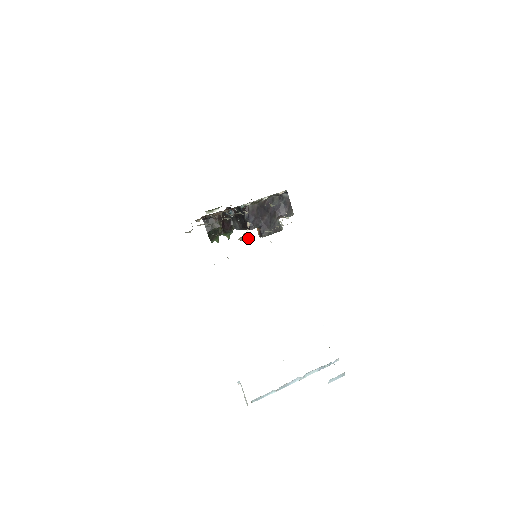
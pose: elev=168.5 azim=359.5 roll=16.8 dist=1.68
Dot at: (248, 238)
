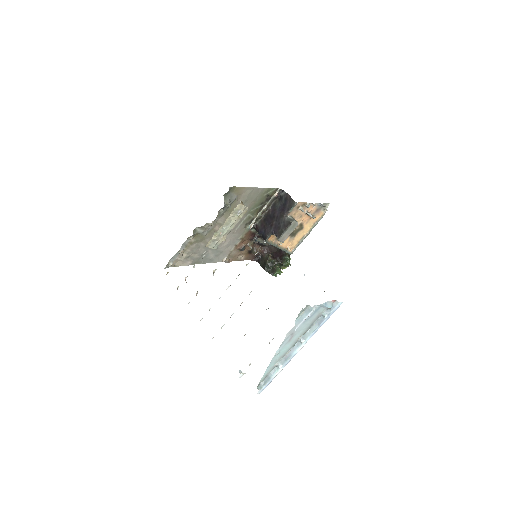
Dot at: (216, 243)
